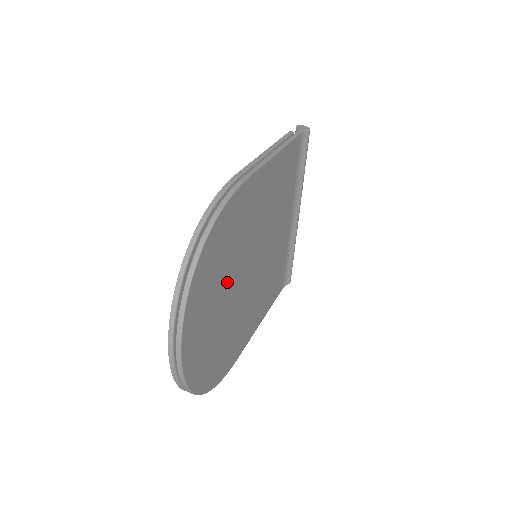
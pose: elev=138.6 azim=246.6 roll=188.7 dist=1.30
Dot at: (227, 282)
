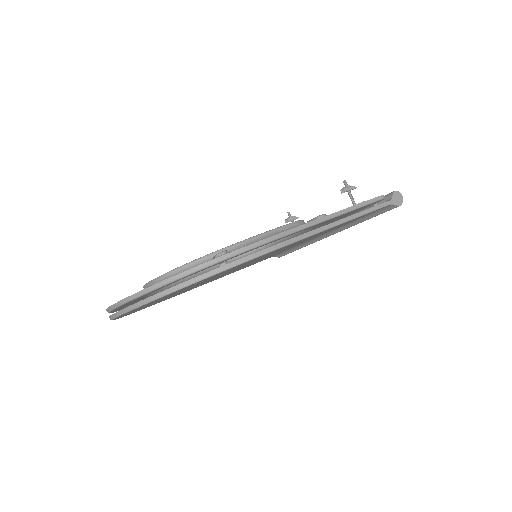
Dot at: occluded
